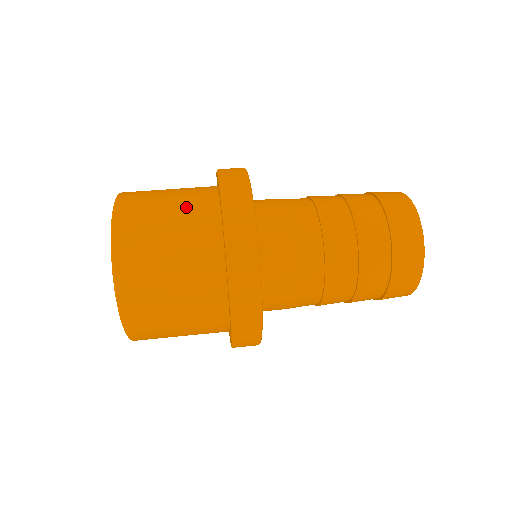
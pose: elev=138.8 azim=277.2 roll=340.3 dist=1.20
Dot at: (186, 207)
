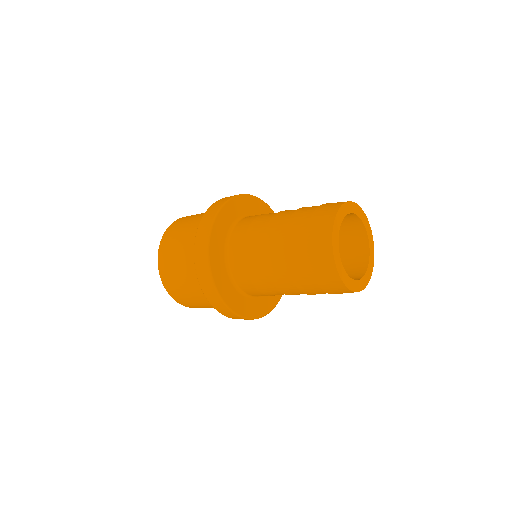
Dot at: (194, 225)
